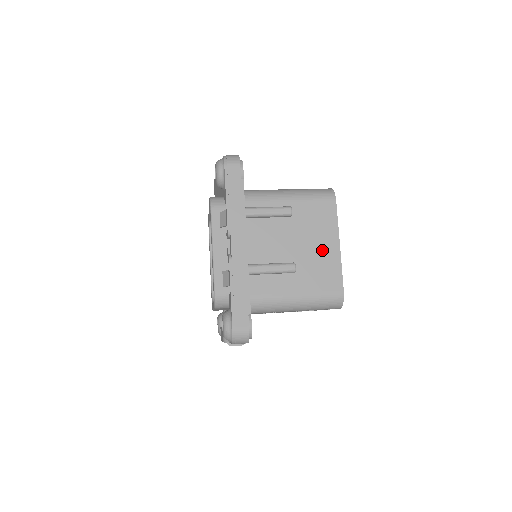
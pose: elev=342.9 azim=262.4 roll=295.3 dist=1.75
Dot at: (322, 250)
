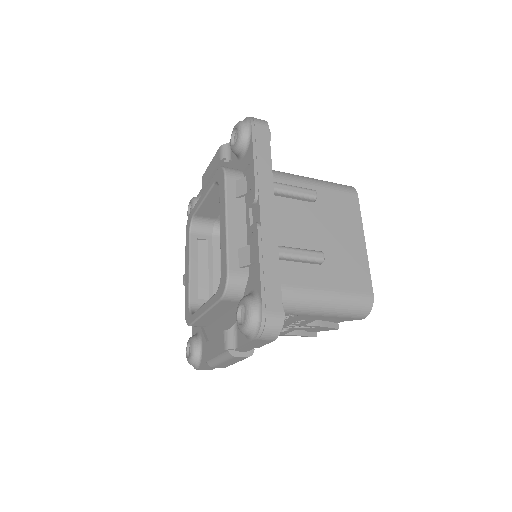
Dot at: (348, 244)
